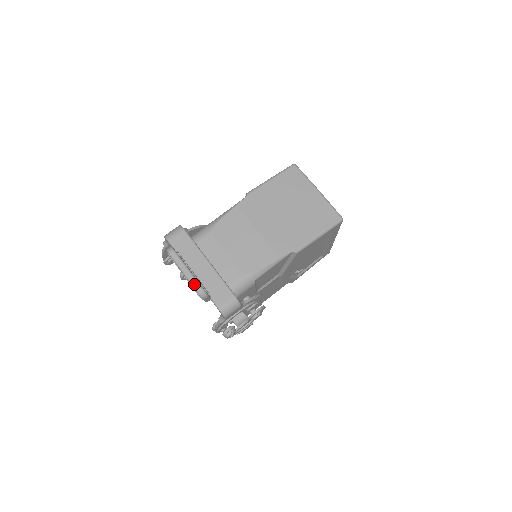
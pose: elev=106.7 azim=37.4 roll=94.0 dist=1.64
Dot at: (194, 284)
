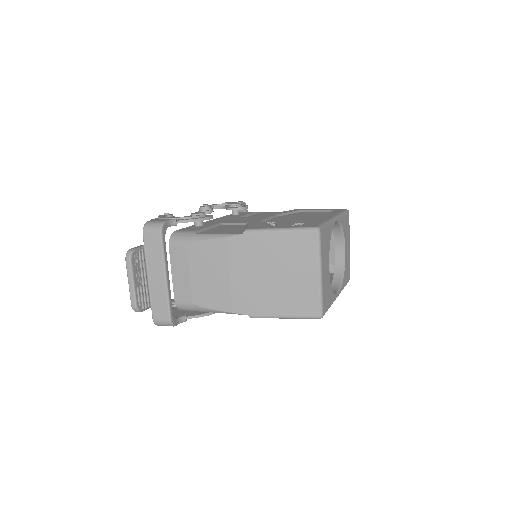
Dot at: (131, 299)
